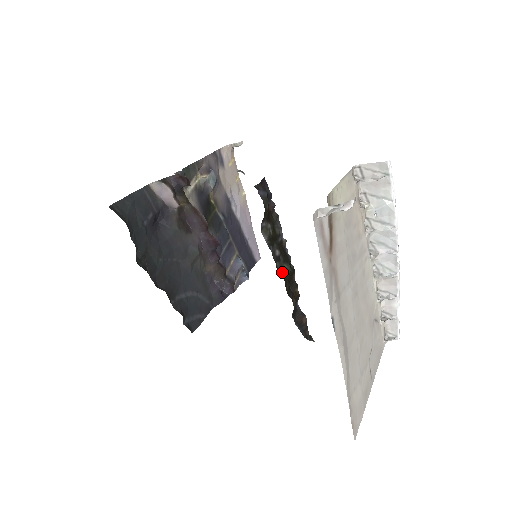
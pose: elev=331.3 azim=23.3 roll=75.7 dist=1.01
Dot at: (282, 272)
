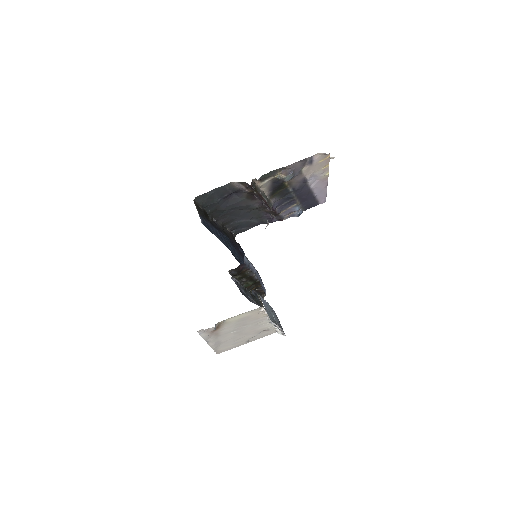
Dot at: (245, 284)
